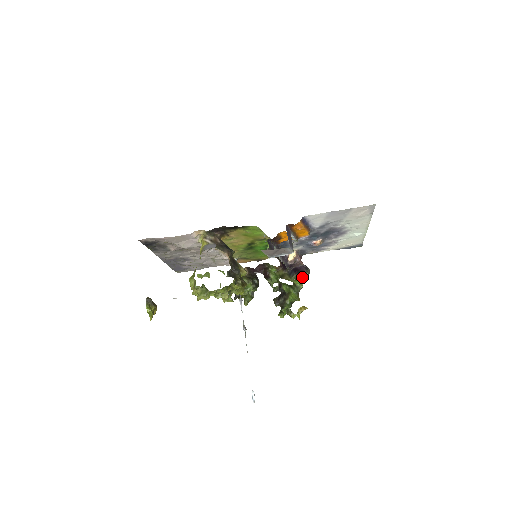
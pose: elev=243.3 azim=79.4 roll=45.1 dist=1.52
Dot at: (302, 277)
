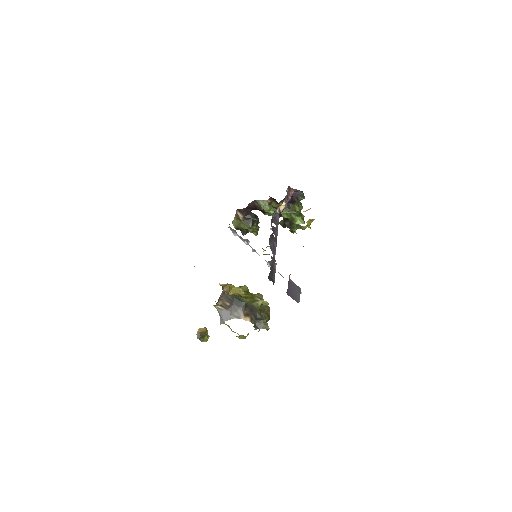
Dot at: (298, 201)
